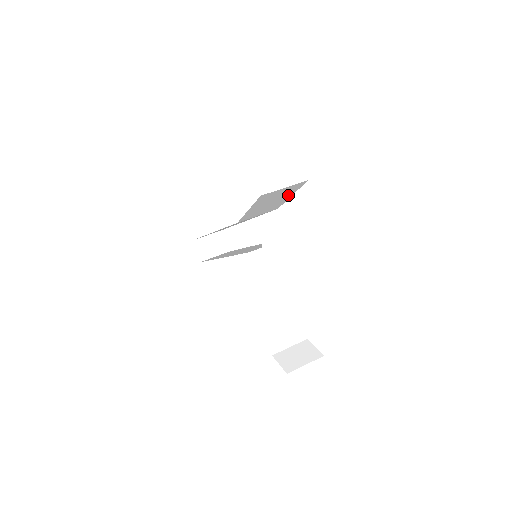
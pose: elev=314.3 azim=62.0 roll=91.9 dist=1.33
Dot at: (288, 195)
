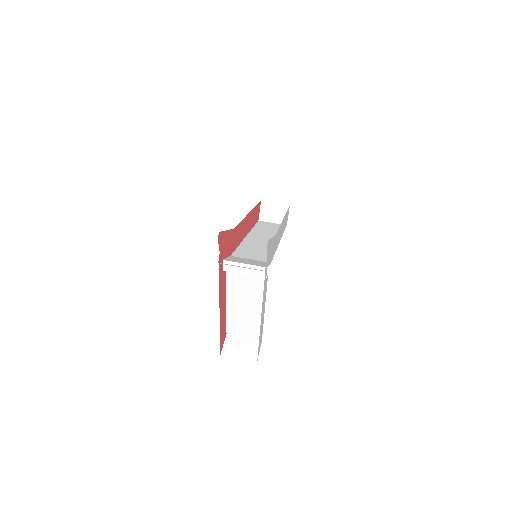
Dot at: occluded
